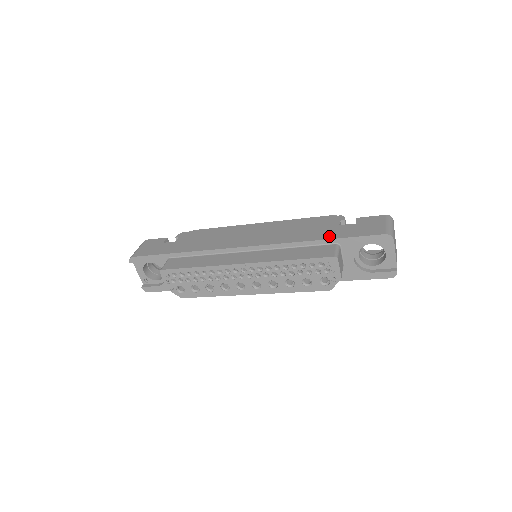
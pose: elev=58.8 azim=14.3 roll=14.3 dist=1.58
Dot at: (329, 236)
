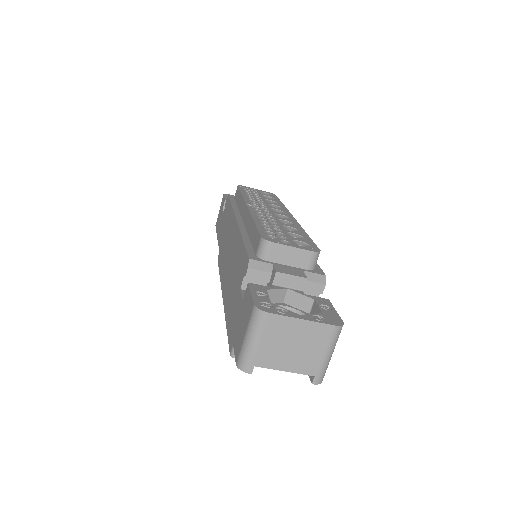
Dot at: (230, 312)
